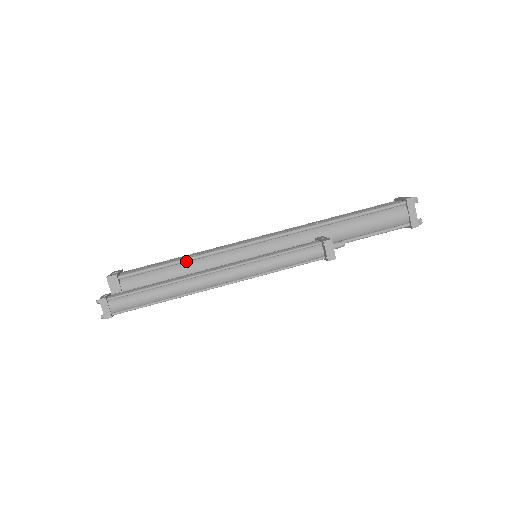
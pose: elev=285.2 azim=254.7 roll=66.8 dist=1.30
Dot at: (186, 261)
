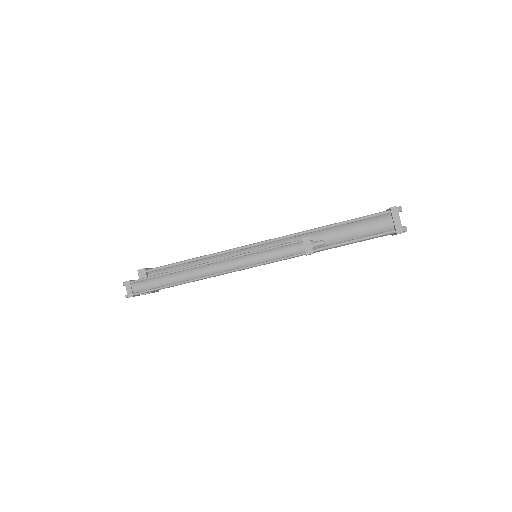
Dot at: (199, 259)
